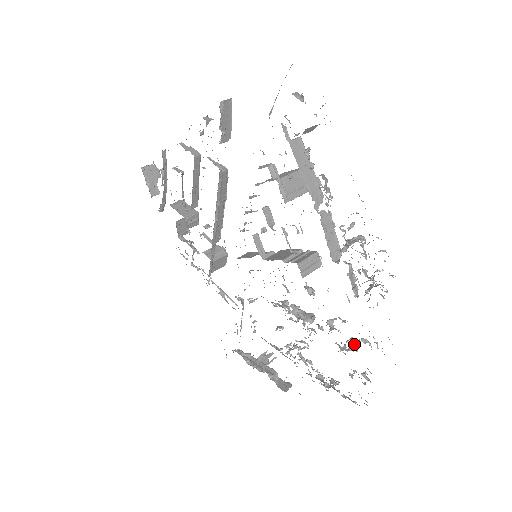
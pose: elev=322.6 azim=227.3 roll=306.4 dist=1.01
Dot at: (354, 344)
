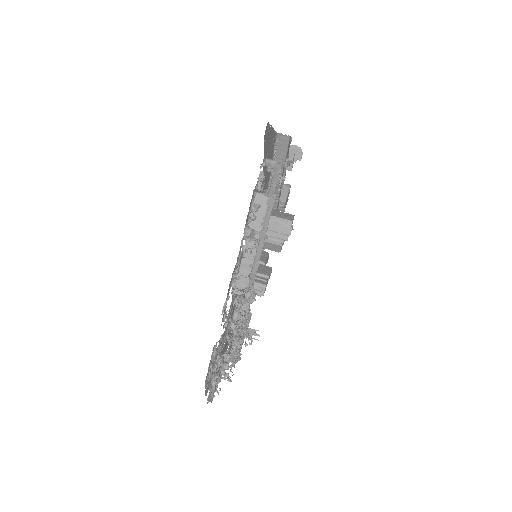
Dot at: (235, 362)
